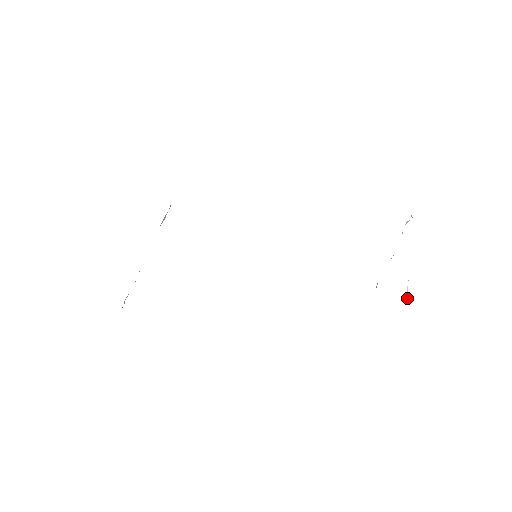
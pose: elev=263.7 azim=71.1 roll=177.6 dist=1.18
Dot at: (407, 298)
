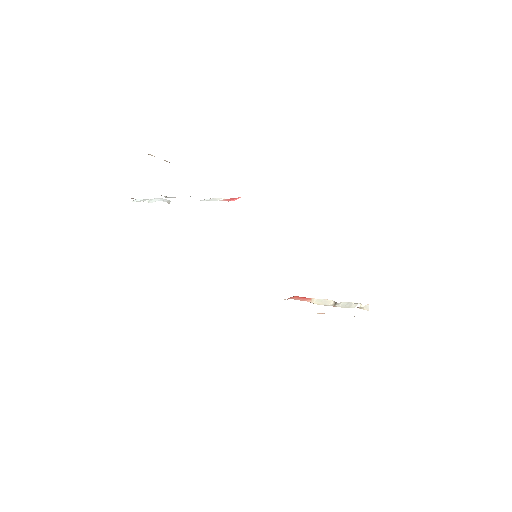
Dot at: (319, 313)
